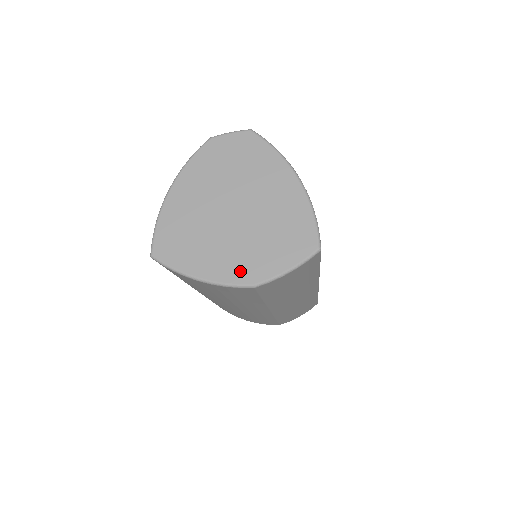
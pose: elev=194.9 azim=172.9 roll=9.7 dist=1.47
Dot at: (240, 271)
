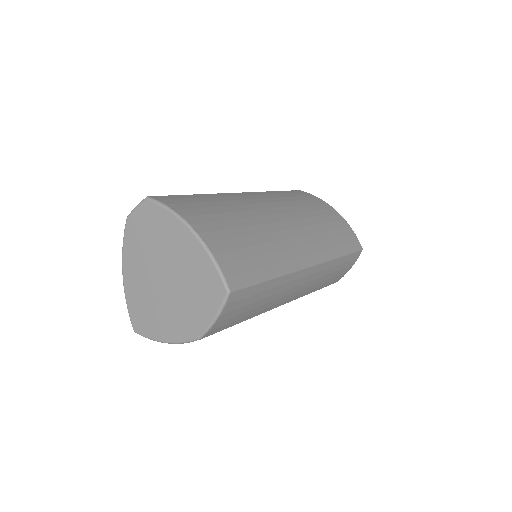
Dot at: (185, 329)
